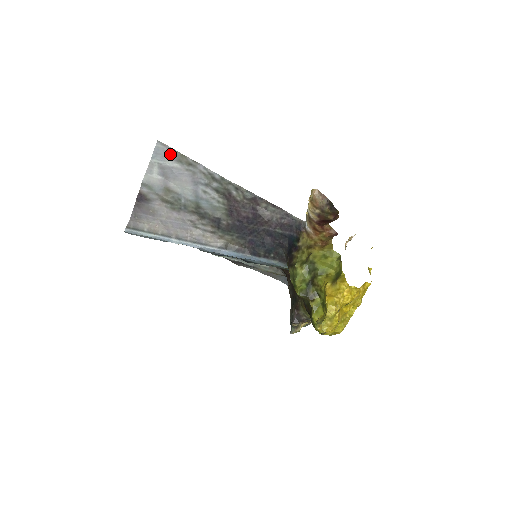
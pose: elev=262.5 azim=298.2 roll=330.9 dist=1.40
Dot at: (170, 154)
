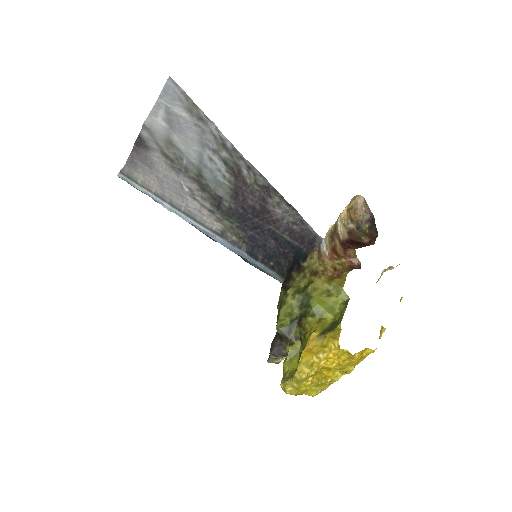
Dot at: (181, 98)
